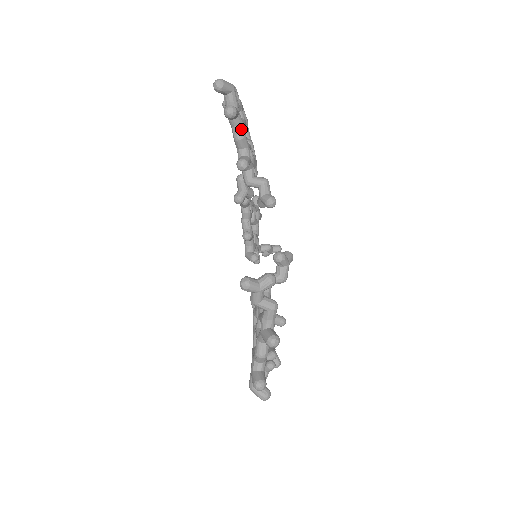
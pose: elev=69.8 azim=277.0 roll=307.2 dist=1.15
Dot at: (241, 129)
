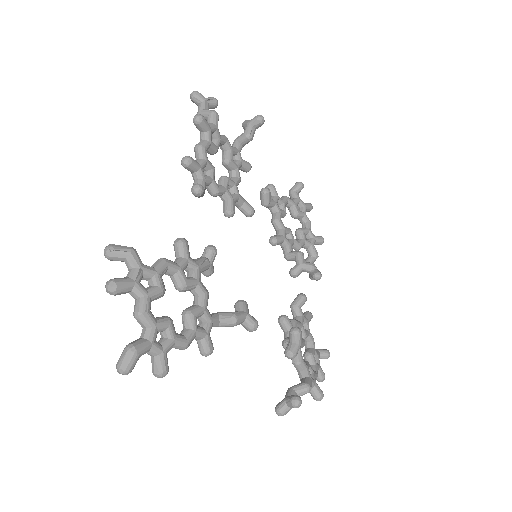
Dot at: (178, 347)
